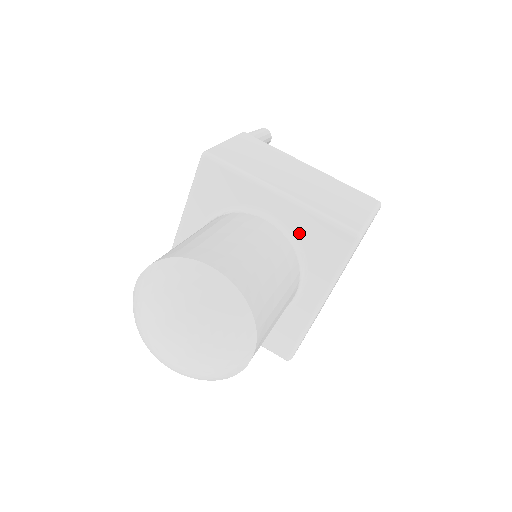
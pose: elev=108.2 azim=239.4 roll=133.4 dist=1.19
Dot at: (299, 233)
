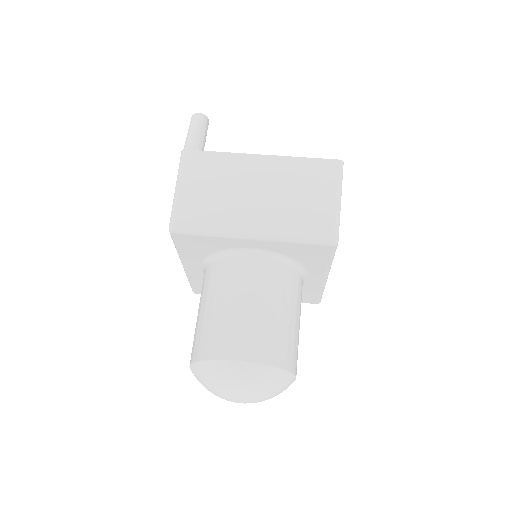
Dot at: (284, 253)
